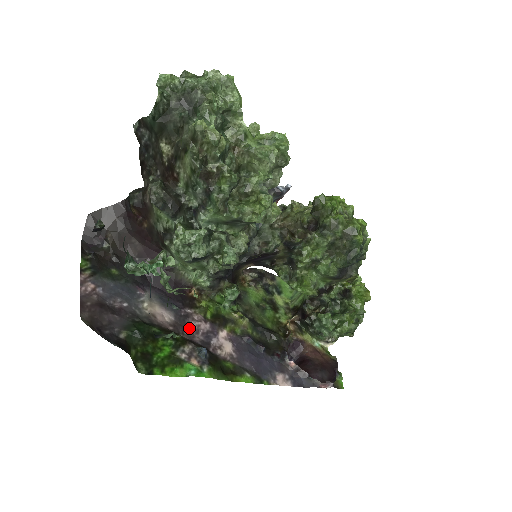
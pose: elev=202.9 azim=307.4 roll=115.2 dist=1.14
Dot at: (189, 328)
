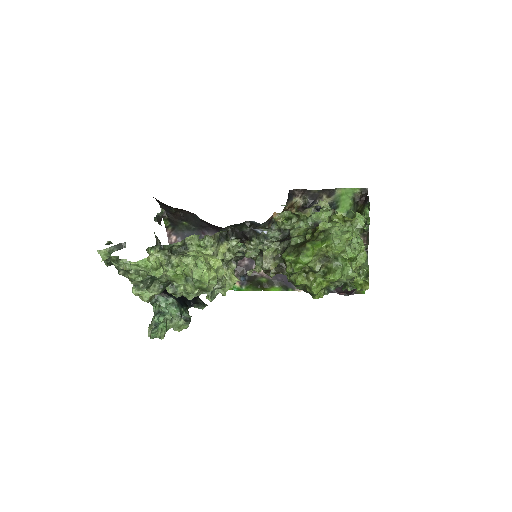
Dot at: occluded
